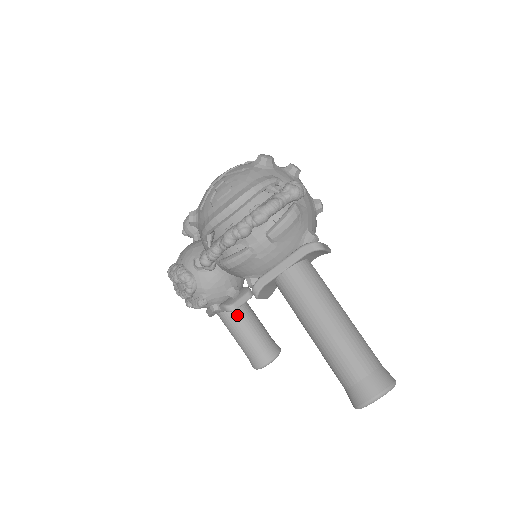
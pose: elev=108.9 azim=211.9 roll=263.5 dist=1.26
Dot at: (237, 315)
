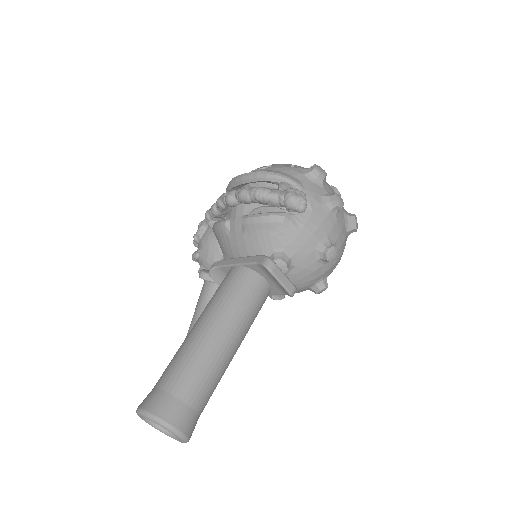
Dot at: (208, 292)
